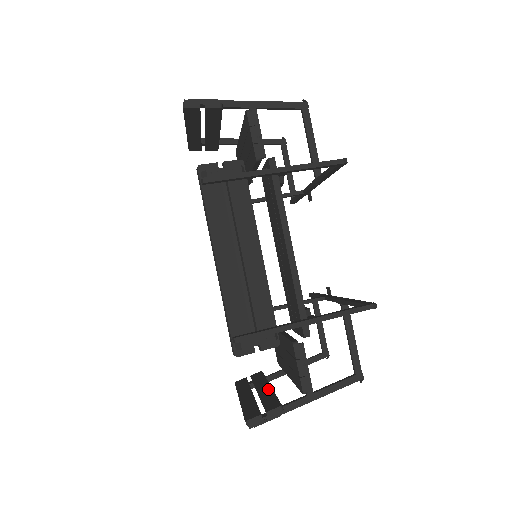
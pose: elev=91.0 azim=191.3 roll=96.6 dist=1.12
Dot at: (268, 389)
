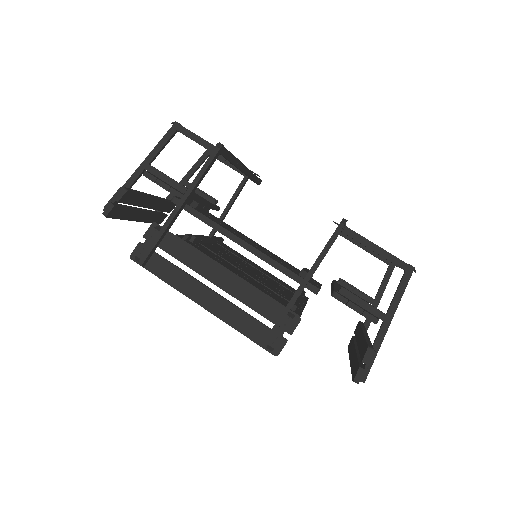
Dot at: (361, 337)
